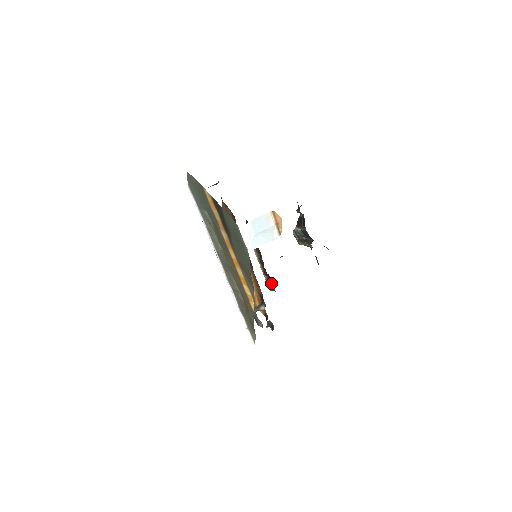
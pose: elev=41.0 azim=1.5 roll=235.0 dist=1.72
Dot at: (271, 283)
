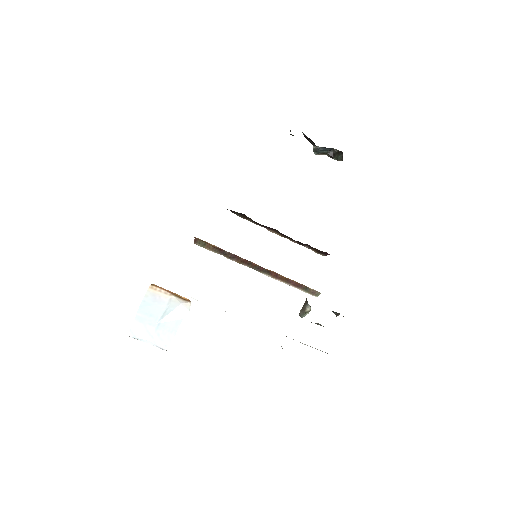
Dot at: (317, 250)
